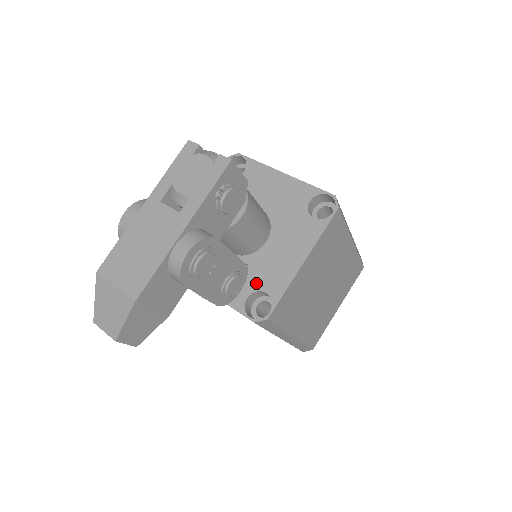
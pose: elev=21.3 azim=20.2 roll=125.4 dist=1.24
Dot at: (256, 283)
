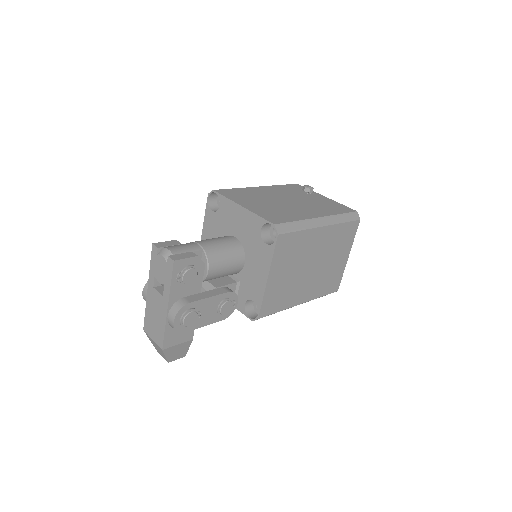
Dot at: (247, 294)
